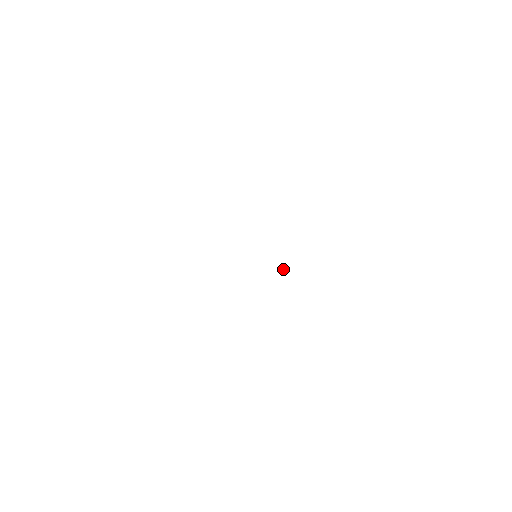
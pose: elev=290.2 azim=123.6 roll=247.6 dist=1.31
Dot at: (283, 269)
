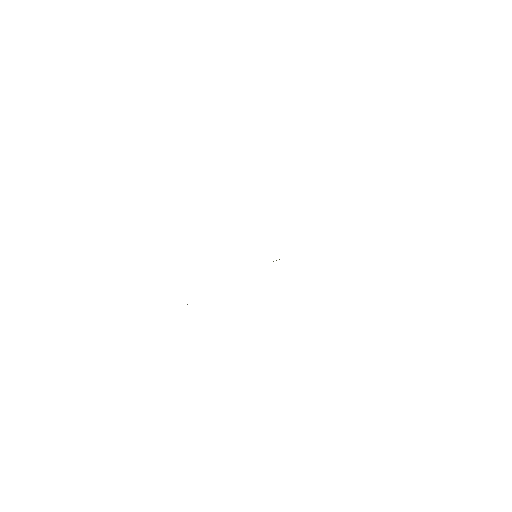
Dot at: (279, 259)
